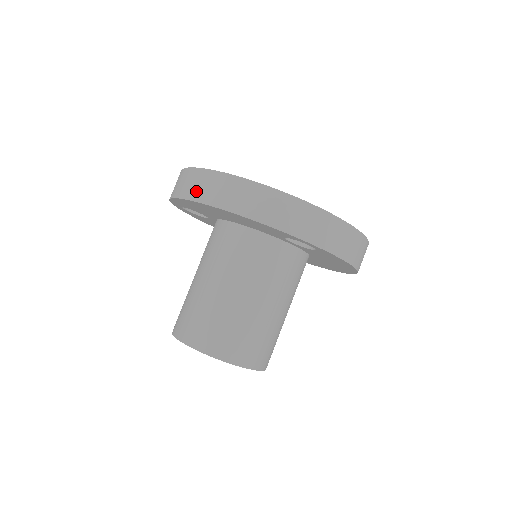
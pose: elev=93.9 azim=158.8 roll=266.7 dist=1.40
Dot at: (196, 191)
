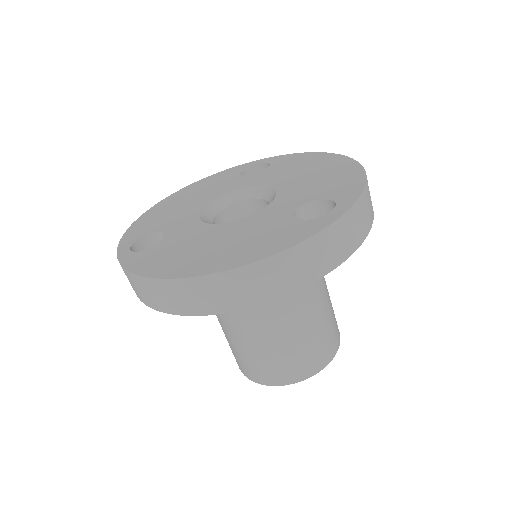
Dot at: (194, 305)
